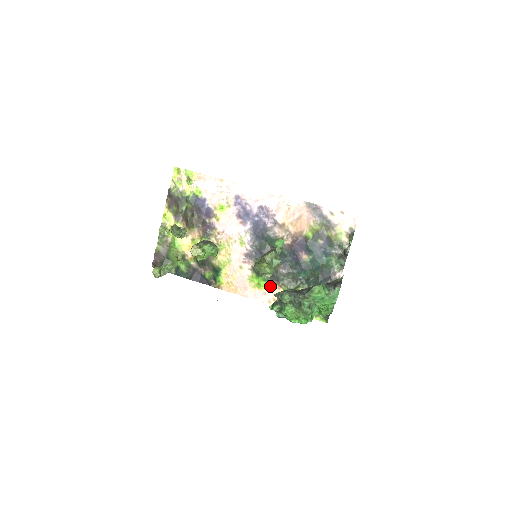
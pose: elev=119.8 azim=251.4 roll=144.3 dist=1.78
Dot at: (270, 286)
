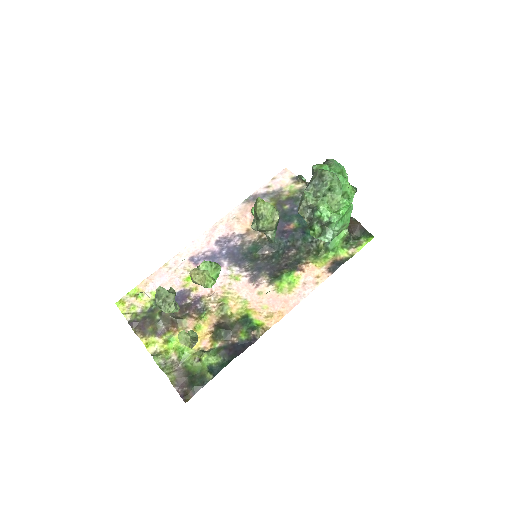
Dot at: (299, 273)
